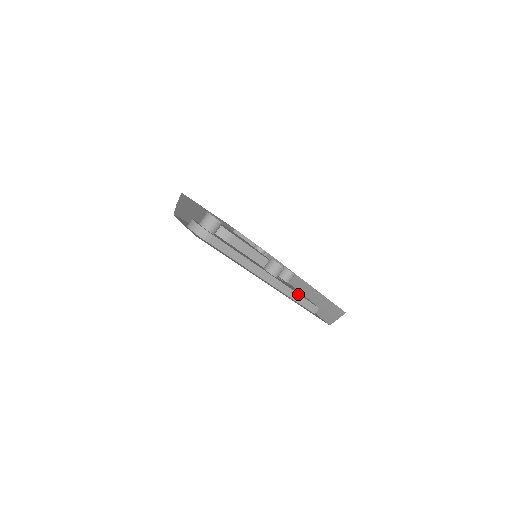
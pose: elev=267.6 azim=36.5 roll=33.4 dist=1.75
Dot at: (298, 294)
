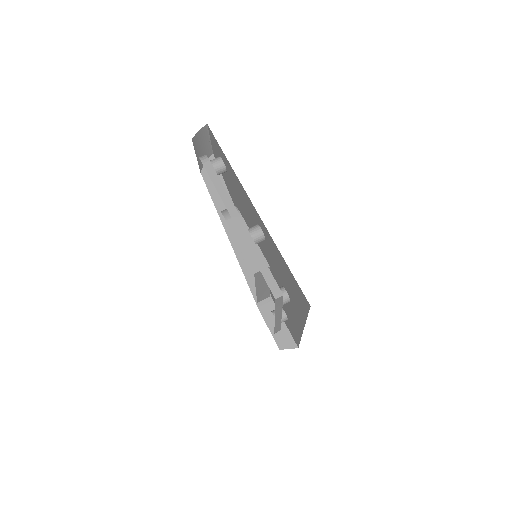
Dot at: (264, 261)
